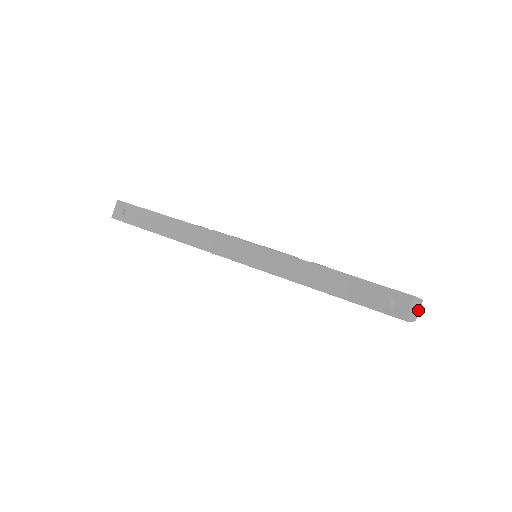
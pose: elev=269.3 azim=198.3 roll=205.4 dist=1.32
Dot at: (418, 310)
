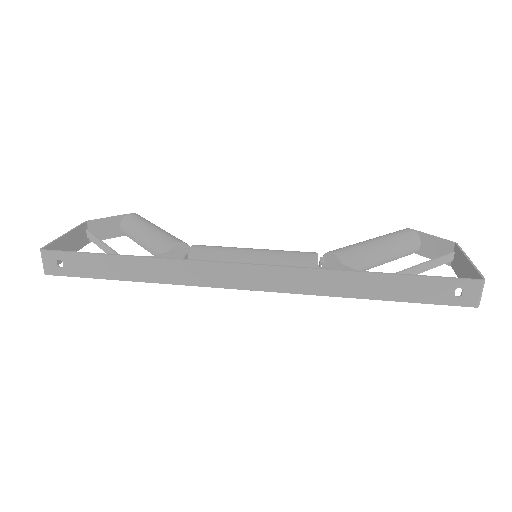
Dot at: (459, 260)
